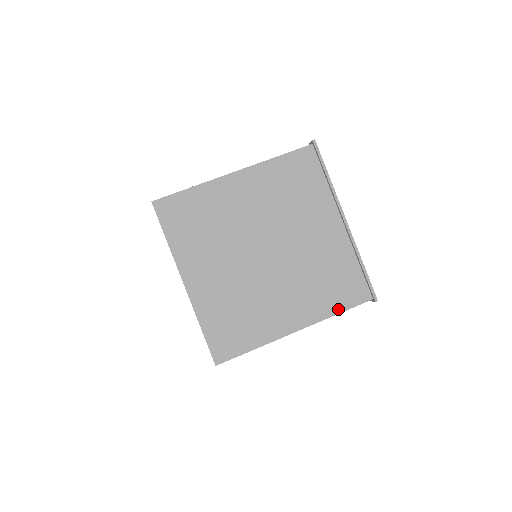
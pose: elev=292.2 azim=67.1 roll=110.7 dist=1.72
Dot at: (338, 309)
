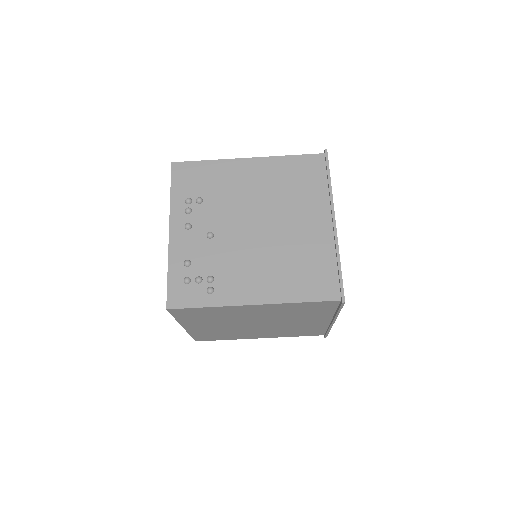
Dot at: (295, 336)
